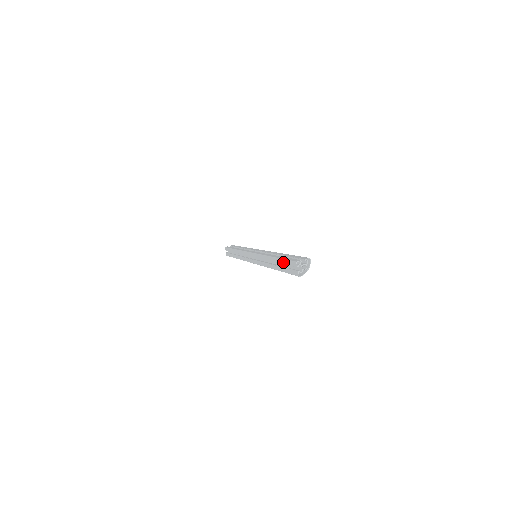
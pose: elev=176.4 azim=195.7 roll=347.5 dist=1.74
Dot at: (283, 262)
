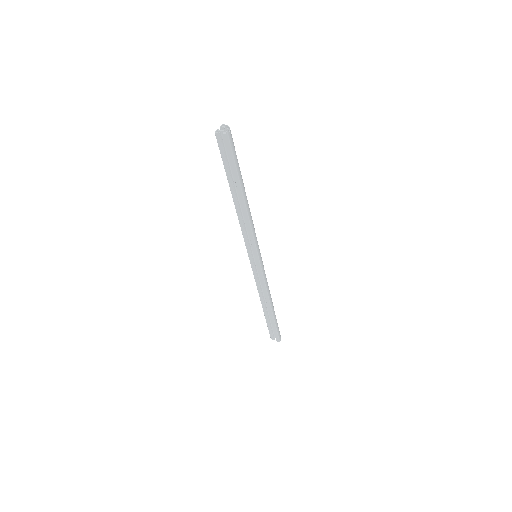
Dot at: (226, 168)
